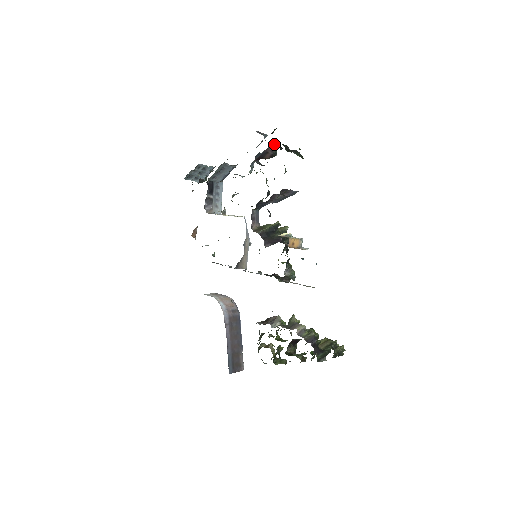
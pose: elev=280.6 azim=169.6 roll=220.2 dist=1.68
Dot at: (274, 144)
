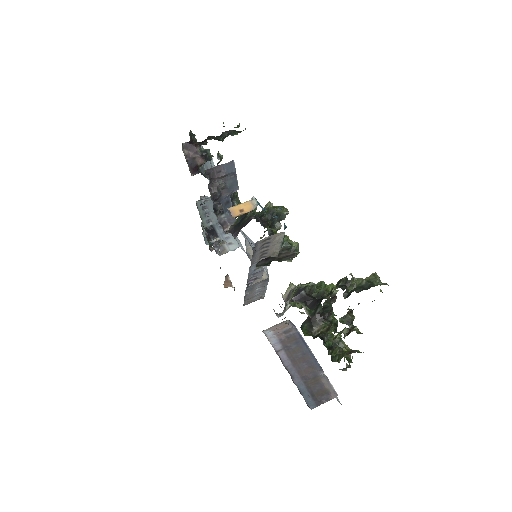
Dot at: (190, 146)
